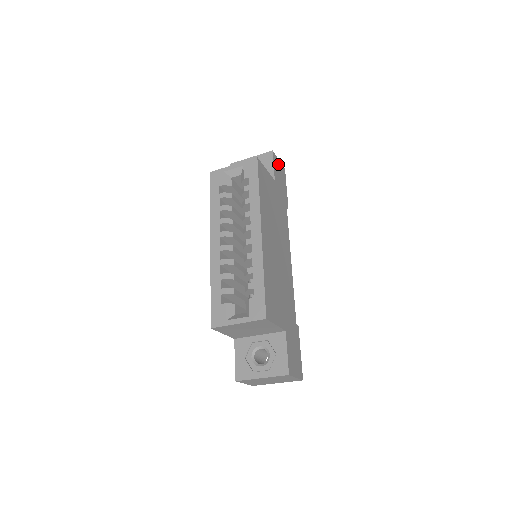
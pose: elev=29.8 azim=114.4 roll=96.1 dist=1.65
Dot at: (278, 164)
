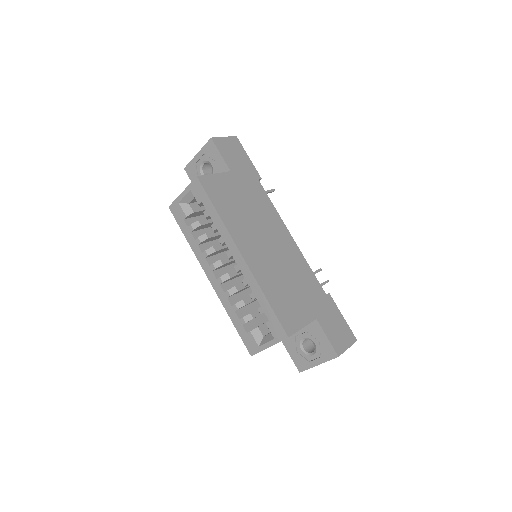
Dot at: (225, 144)
